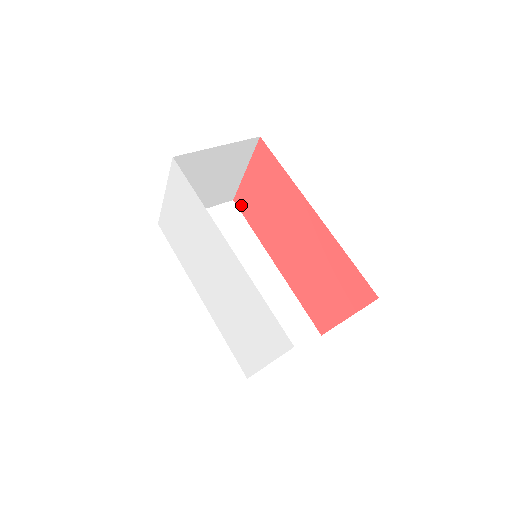
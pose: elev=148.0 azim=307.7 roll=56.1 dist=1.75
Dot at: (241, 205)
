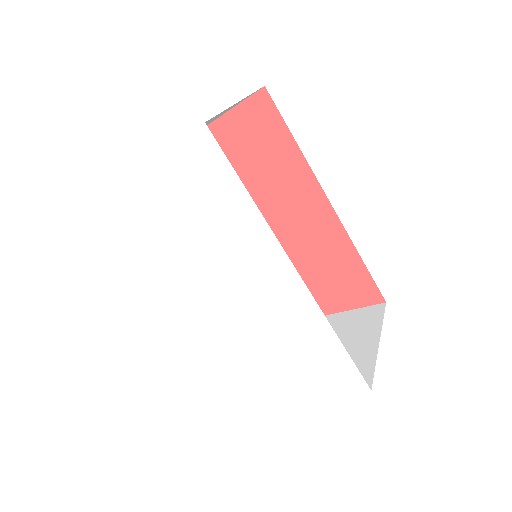
Dot at: occluded
